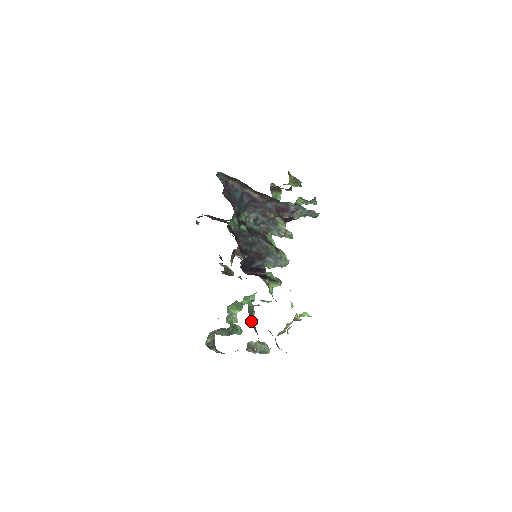
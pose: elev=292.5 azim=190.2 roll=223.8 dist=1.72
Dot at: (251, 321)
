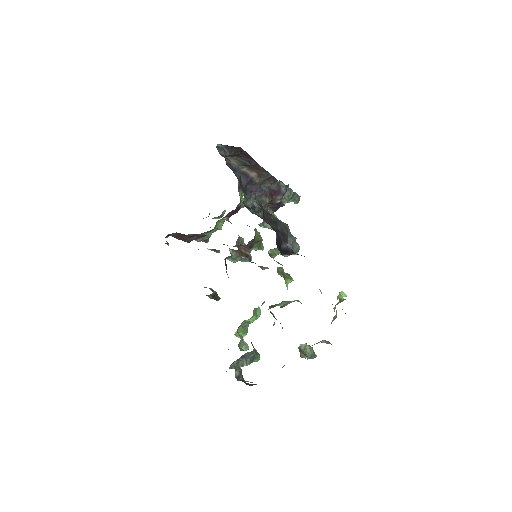
Dot at: (282, 328)
